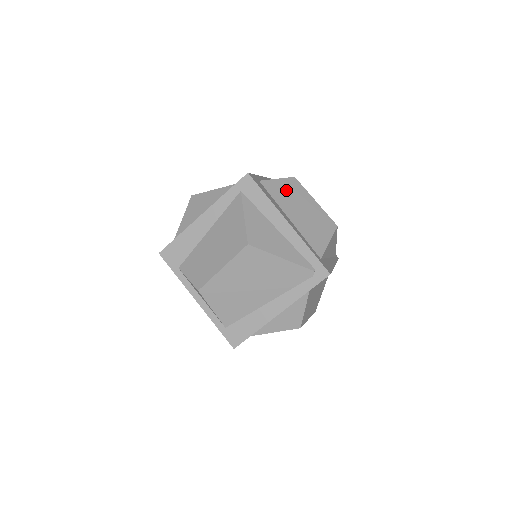
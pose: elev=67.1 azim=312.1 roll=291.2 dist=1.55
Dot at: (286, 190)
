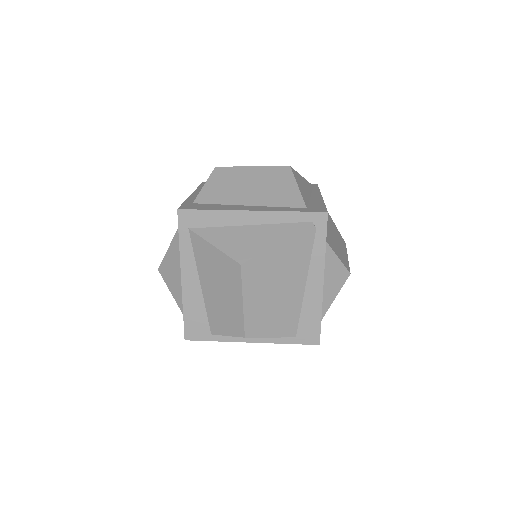
Dot at: (221, 185)
